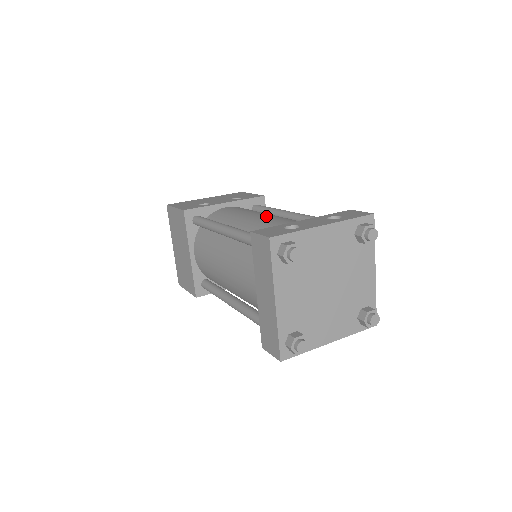
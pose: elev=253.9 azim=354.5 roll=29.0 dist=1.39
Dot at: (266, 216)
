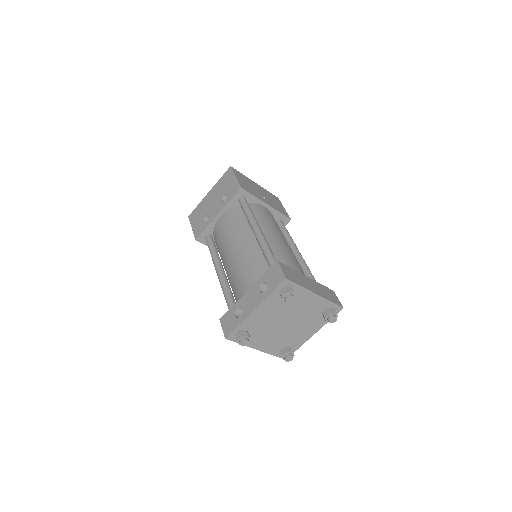
Dot at: (237, 256)
